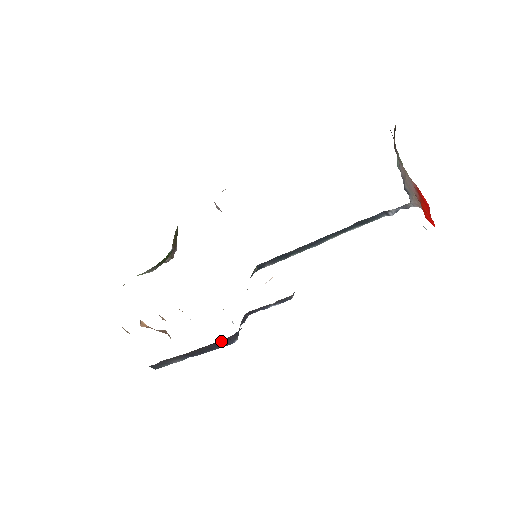
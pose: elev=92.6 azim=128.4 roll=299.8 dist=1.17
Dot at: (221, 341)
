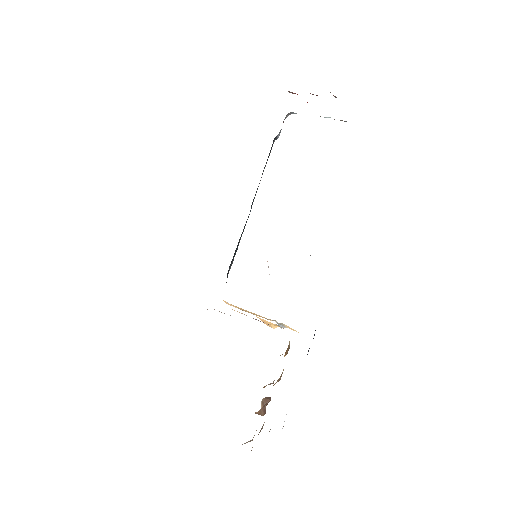
Dot at: occluded
